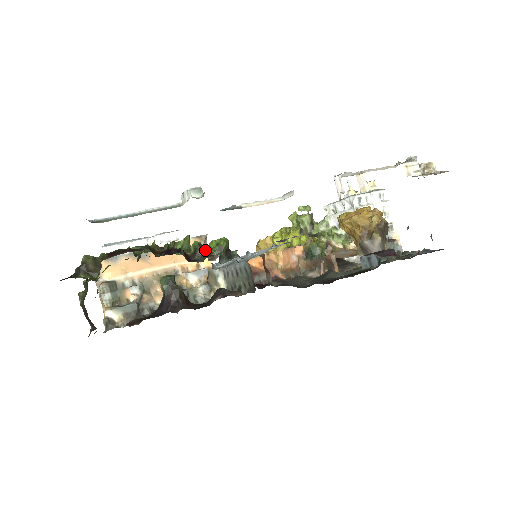
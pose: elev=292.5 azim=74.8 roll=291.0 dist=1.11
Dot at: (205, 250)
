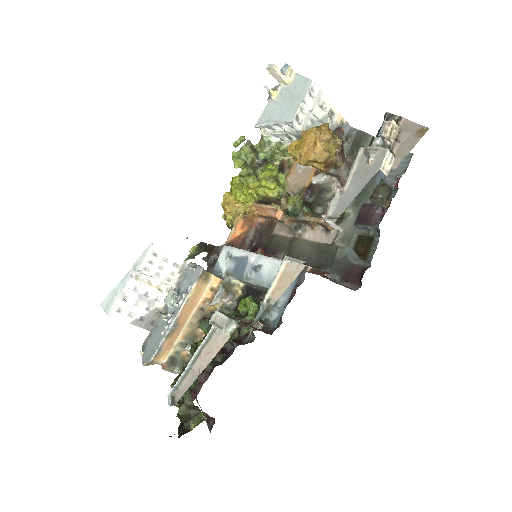
Dot at: (243, 321)
